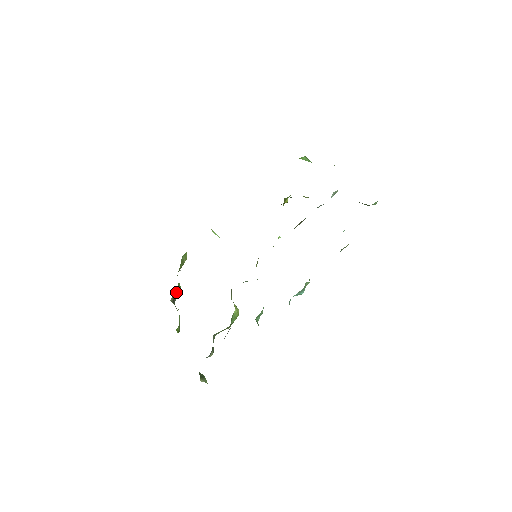
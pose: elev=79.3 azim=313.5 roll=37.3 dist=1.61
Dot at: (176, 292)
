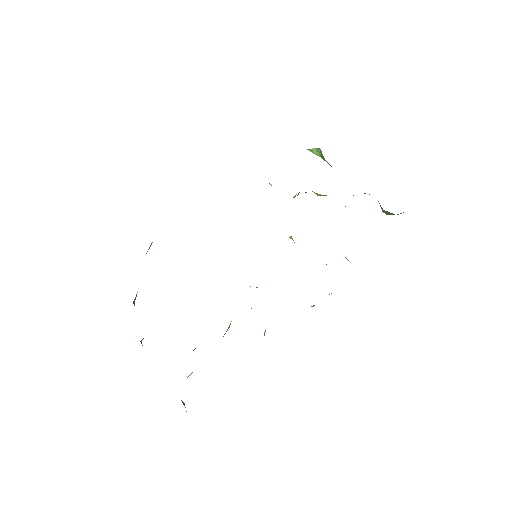
Dot at: occluded
